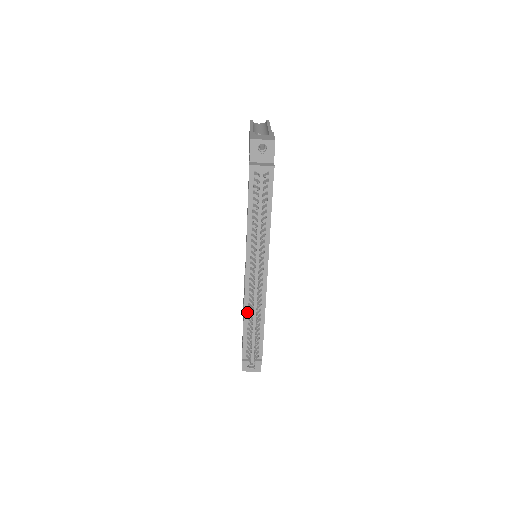
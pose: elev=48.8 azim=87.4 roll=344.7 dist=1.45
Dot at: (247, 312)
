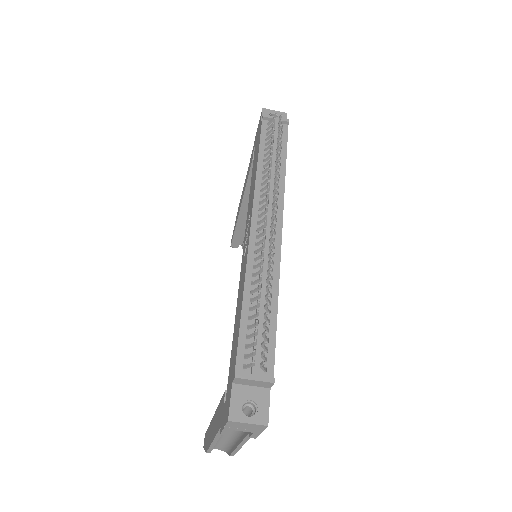
Dot at: (250, 280)
